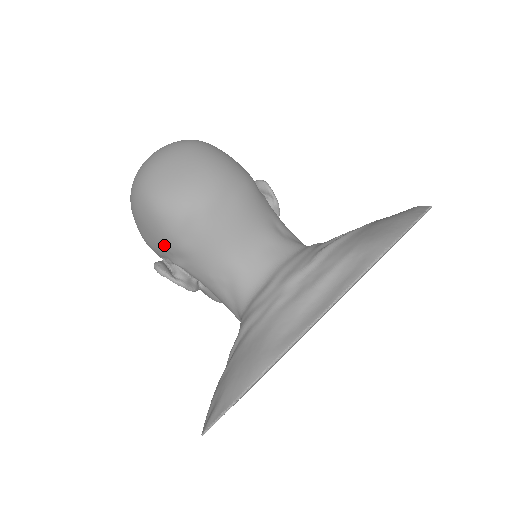
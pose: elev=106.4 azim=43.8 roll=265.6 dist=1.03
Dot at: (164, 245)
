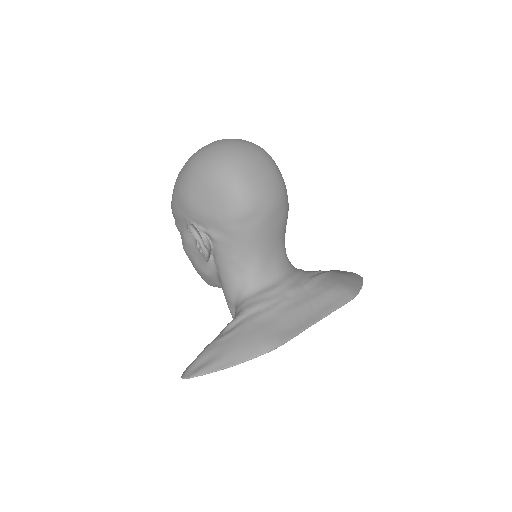
Dot at: (218, 219)
